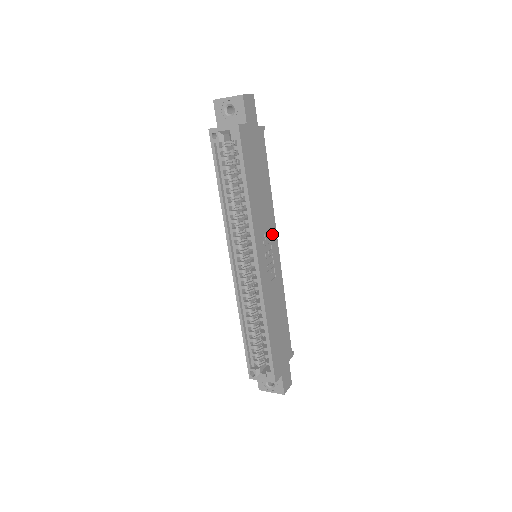
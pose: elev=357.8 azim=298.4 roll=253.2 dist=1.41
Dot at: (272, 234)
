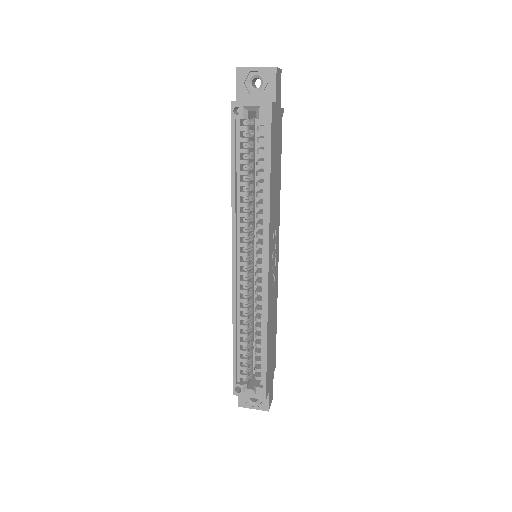
Dot at: (277, 232)
